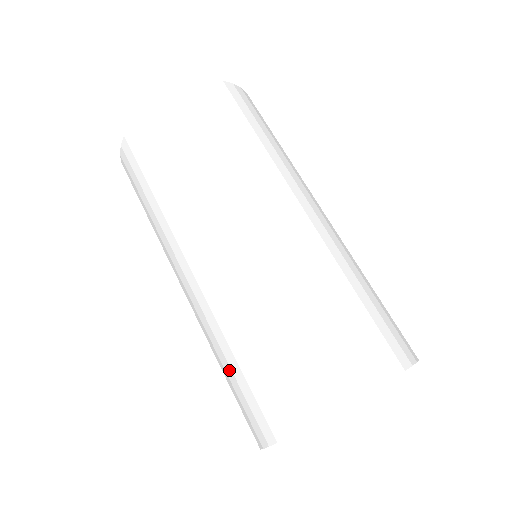
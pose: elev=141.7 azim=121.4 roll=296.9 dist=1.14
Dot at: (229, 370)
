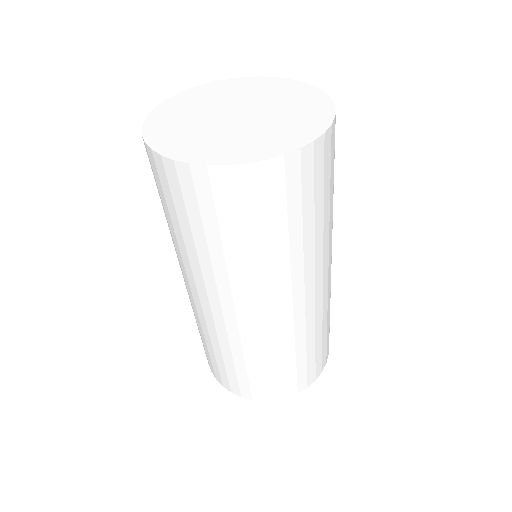
Dot at: occluded
